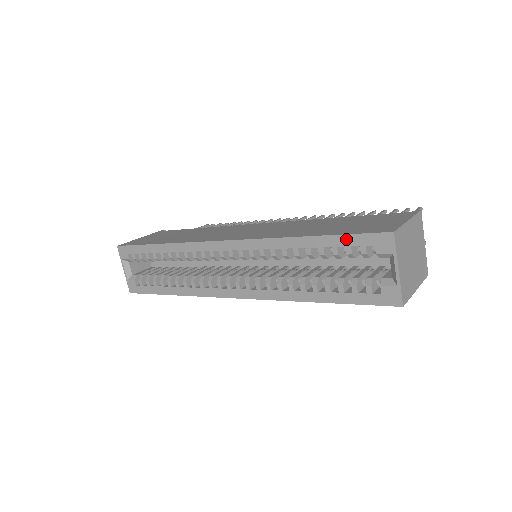
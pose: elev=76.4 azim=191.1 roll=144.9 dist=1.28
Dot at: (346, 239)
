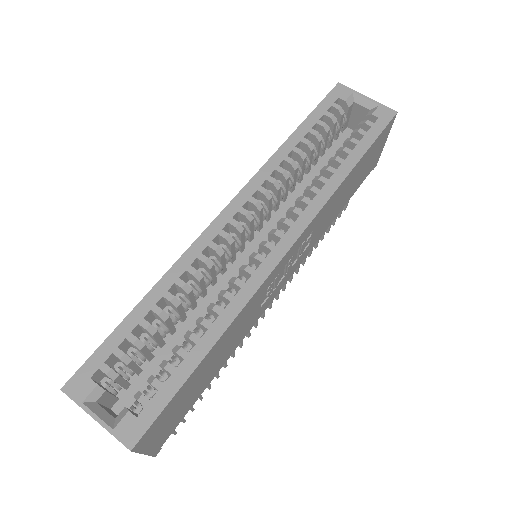
Dot at: (319, 110)
